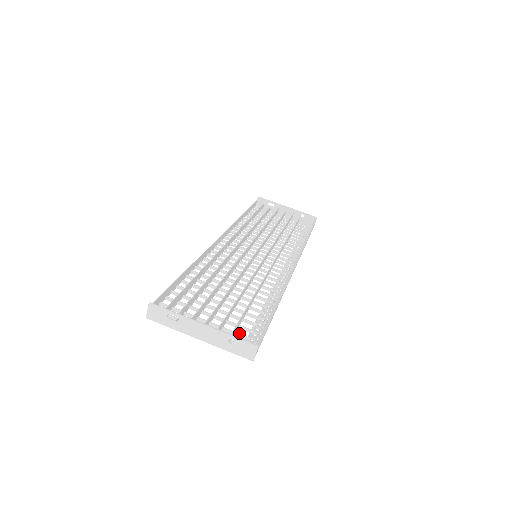
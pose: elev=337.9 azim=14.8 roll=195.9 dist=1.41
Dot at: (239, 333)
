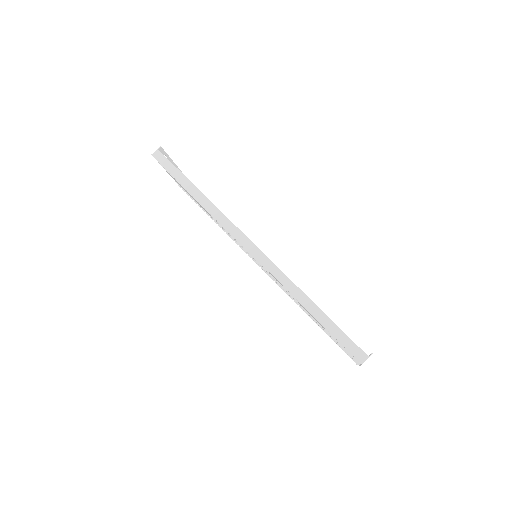
Dot at: occluded
